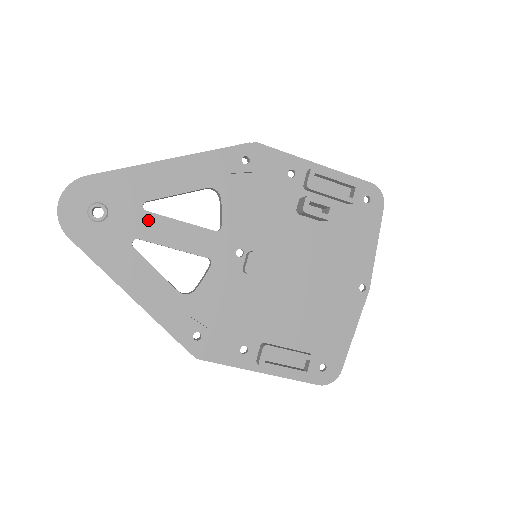
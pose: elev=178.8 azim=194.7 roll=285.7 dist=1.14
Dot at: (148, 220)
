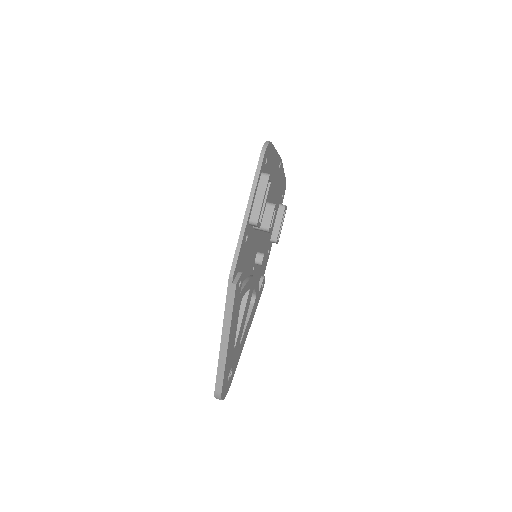
Dot at: (238, 341)
